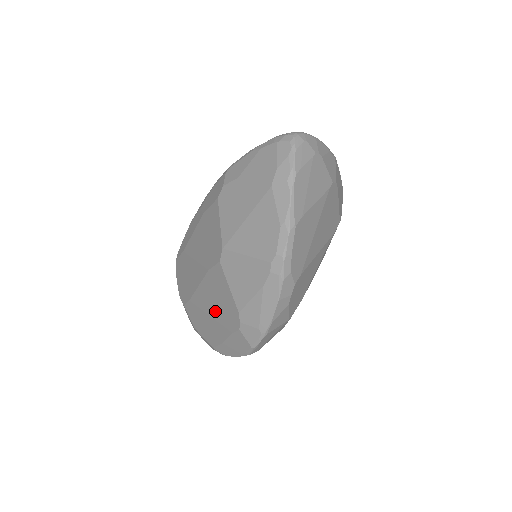
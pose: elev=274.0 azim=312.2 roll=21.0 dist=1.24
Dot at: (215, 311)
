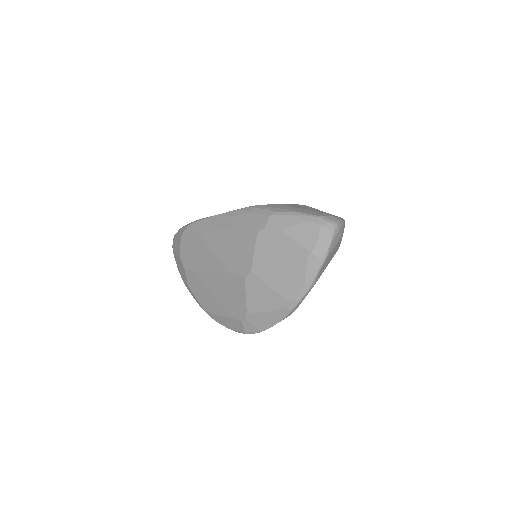
Dot at: (221, 297)
